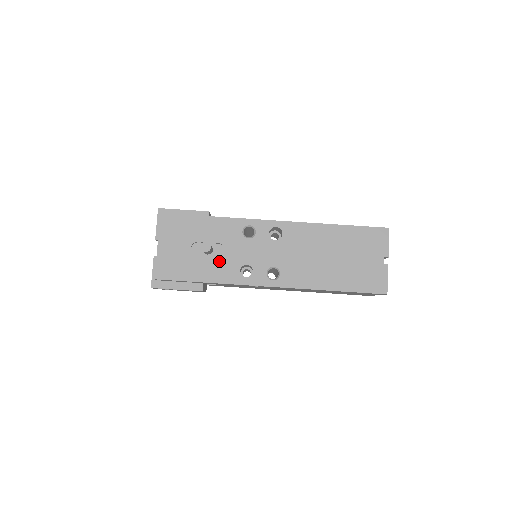
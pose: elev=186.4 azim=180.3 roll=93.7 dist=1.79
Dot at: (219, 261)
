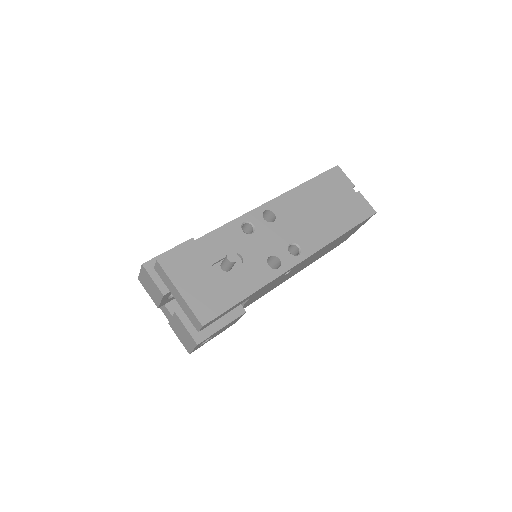
Dot at: (245, 268)
